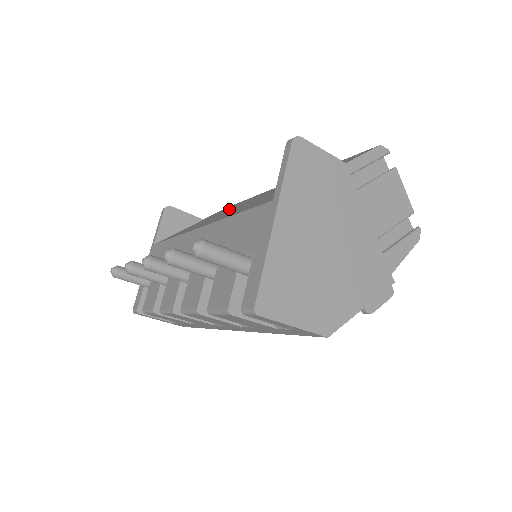
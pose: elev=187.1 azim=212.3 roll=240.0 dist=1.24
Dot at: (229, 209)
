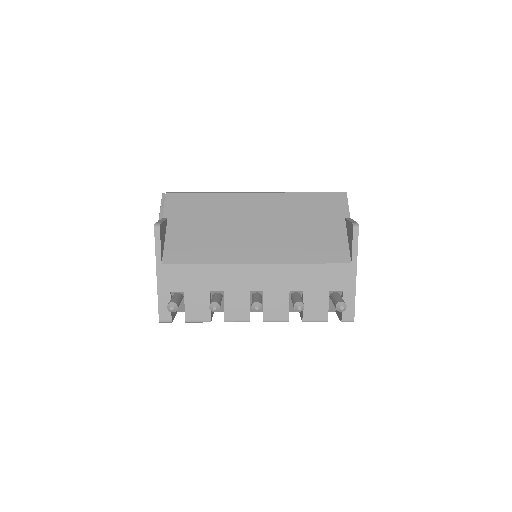
Dot at: (218, 220)
